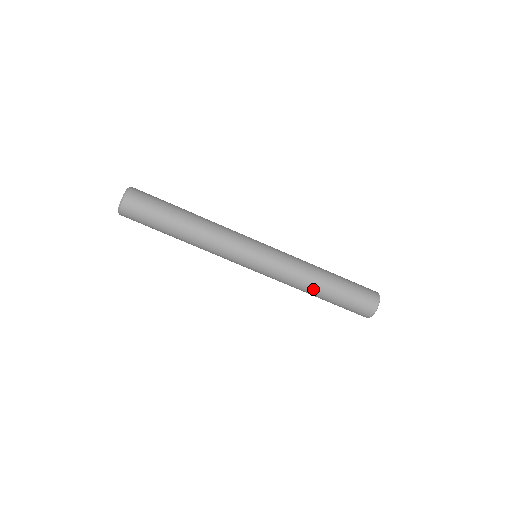
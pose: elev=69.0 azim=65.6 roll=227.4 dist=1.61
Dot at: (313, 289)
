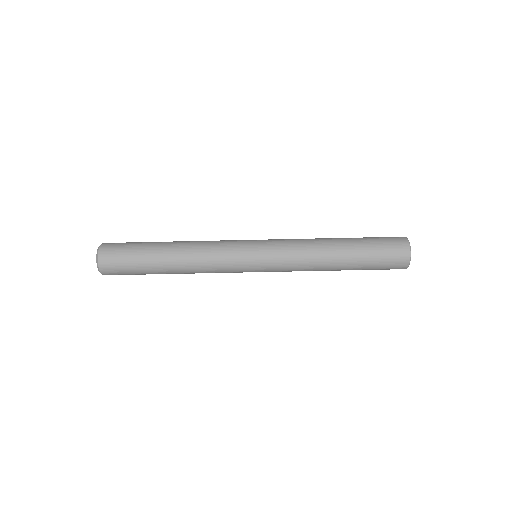
Dot at: (328, 270)
